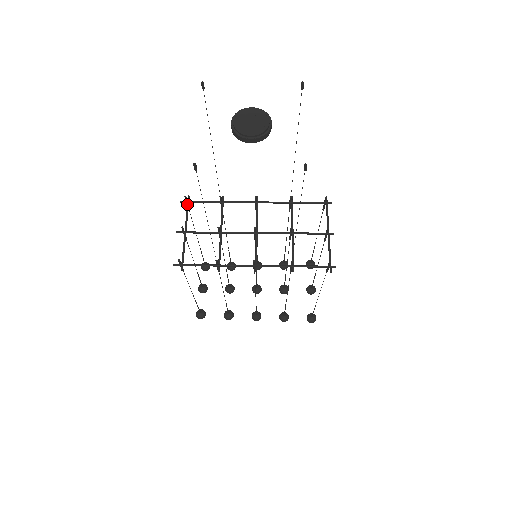
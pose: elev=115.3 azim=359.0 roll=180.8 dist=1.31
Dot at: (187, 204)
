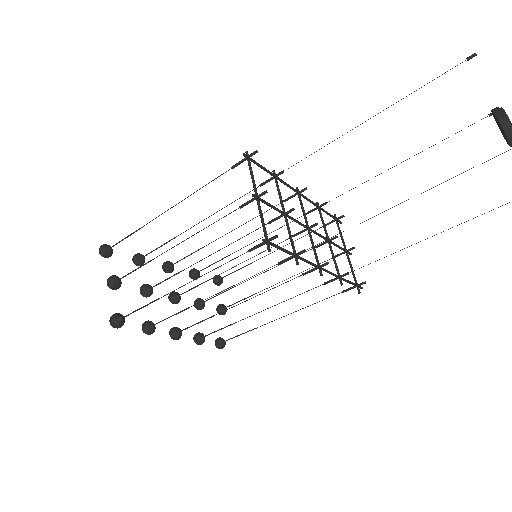
Dot at: (250, 162)
